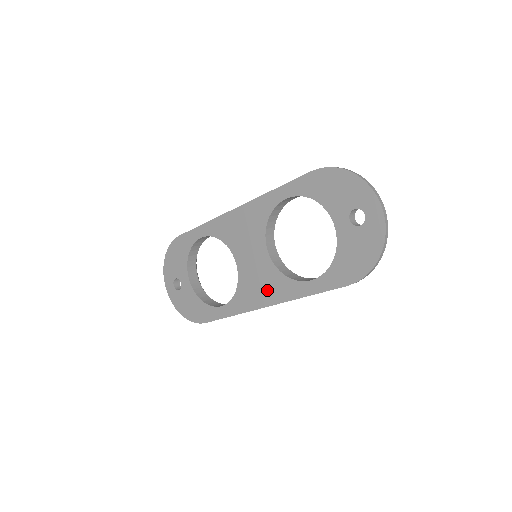
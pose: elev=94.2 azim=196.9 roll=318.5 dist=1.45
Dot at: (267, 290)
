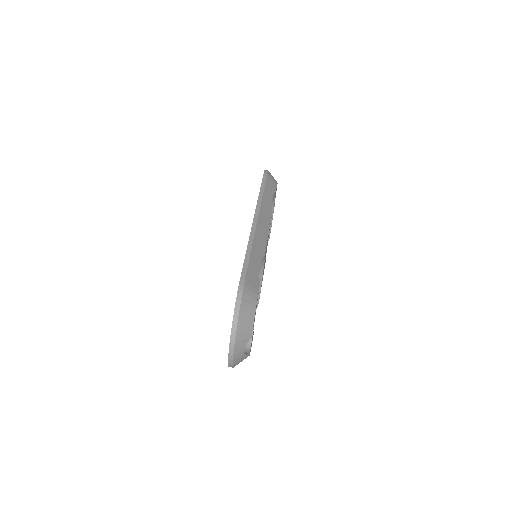
Dot at: occluded
